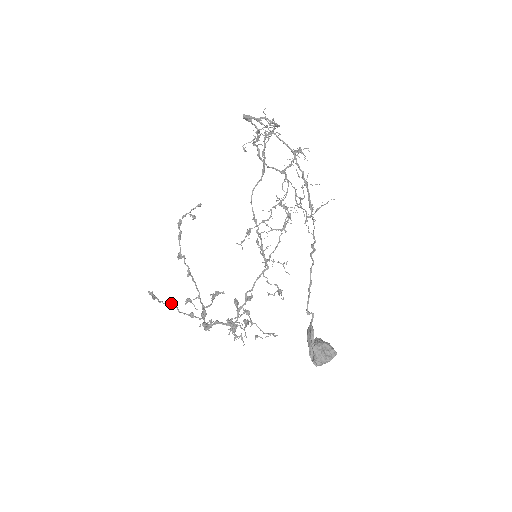
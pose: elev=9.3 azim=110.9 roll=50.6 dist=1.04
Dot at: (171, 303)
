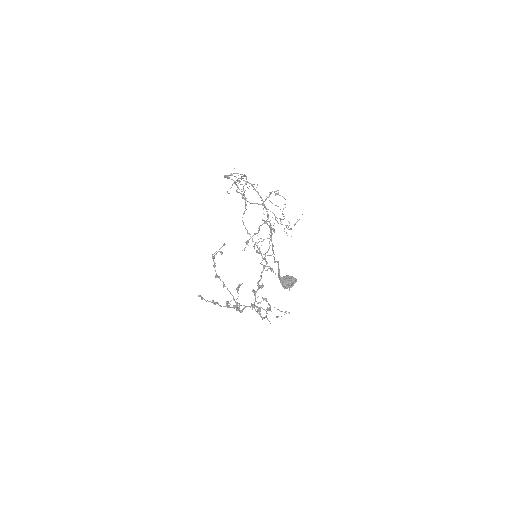
Dot at: occluded
